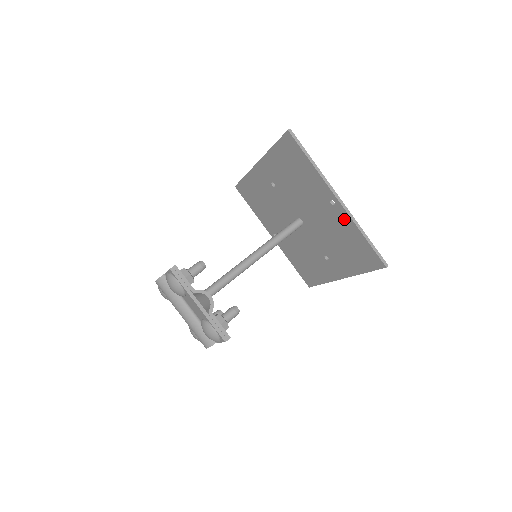
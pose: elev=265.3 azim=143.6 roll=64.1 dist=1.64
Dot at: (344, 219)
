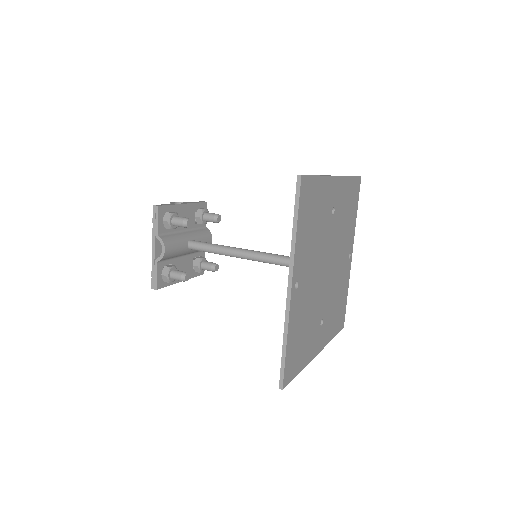
Dot at: occluded
